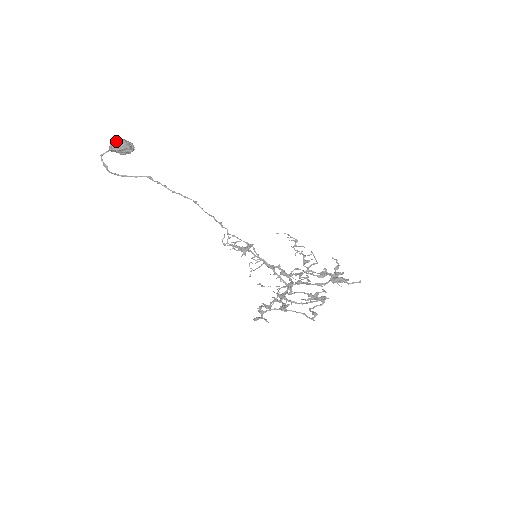
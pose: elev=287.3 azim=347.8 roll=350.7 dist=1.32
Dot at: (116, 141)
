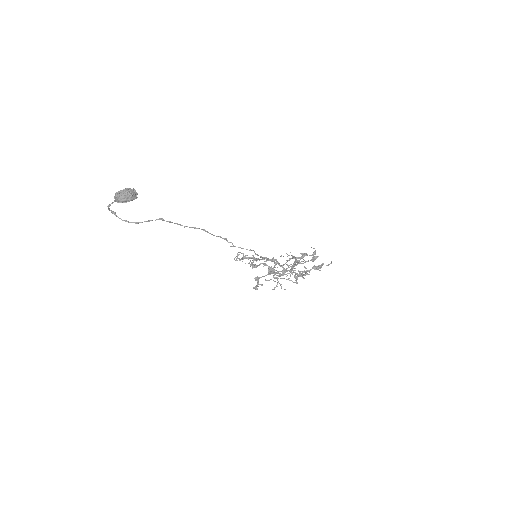
Dot at: (122, 195)
